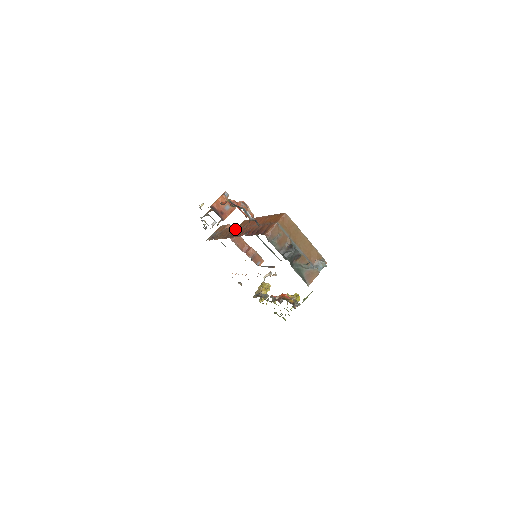
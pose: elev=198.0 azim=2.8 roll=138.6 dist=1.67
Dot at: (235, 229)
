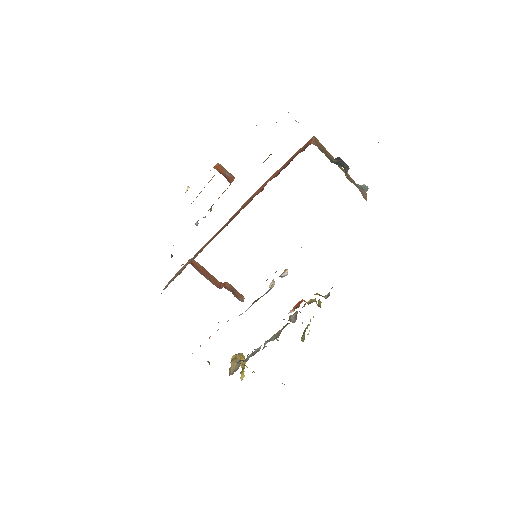
Dot at: (227, 222)
